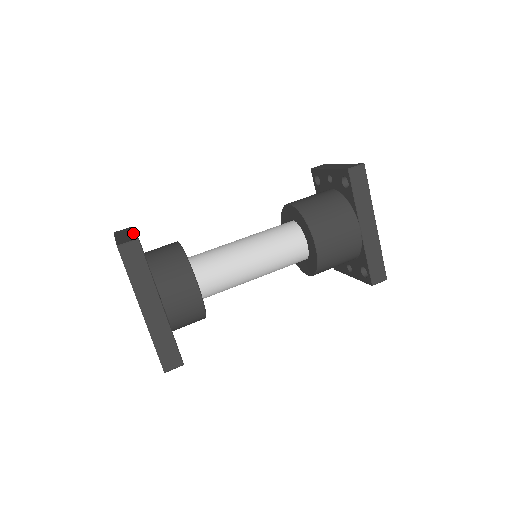
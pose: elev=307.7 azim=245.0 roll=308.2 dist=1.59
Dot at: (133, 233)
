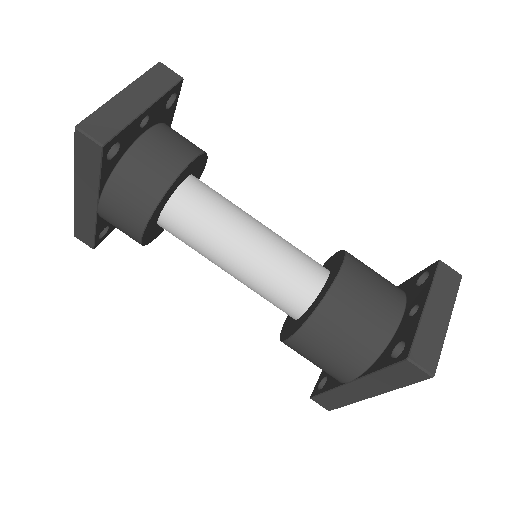
Dot at: (137, 112)
